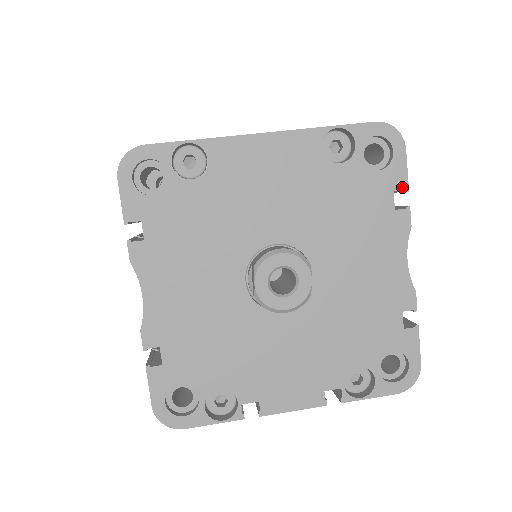
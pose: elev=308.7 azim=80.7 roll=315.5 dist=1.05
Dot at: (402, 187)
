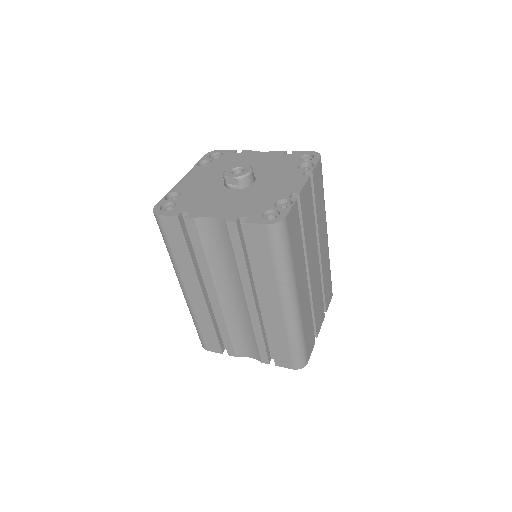
Dot at: (234, 151)
